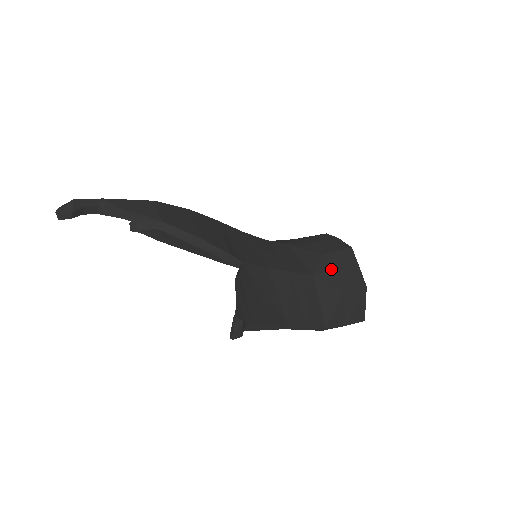
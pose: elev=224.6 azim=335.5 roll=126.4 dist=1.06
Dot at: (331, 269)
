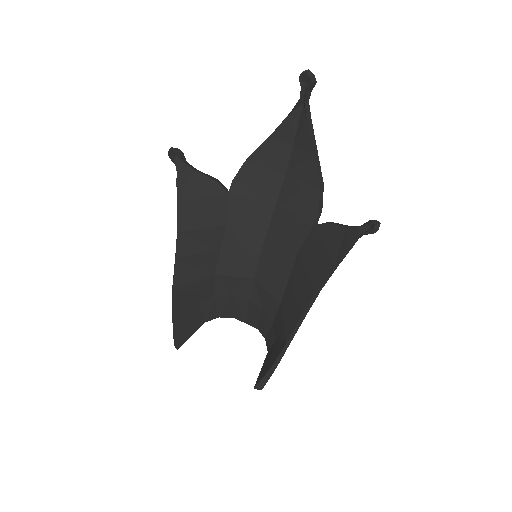
Dot at: occluded
